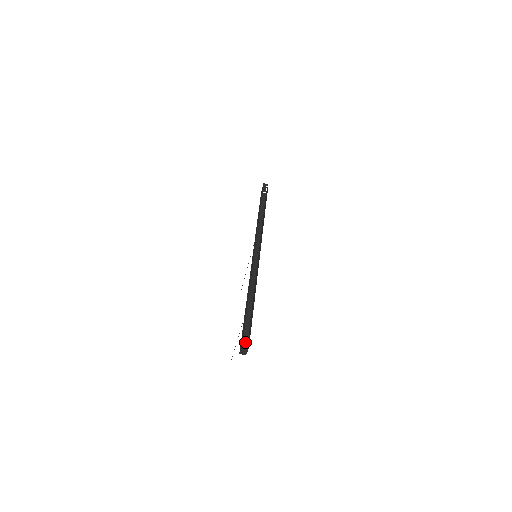
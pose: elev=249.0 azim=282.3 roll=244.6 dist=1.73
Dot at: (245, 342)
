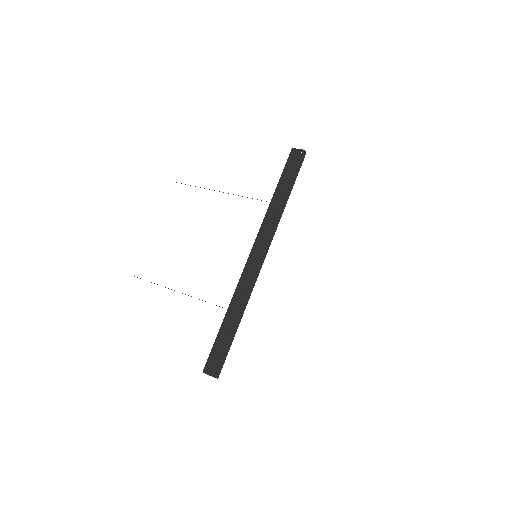
Dot at: (210, 359)
